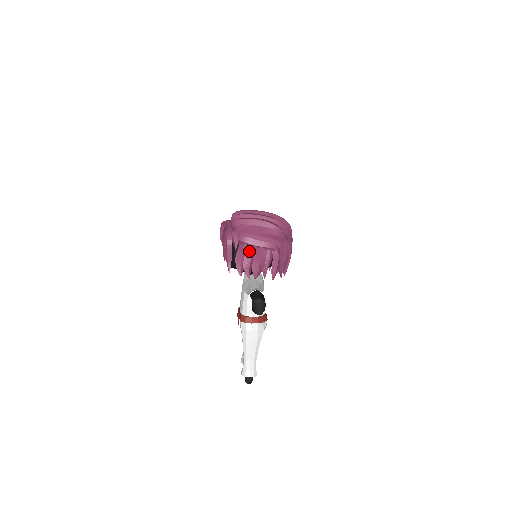
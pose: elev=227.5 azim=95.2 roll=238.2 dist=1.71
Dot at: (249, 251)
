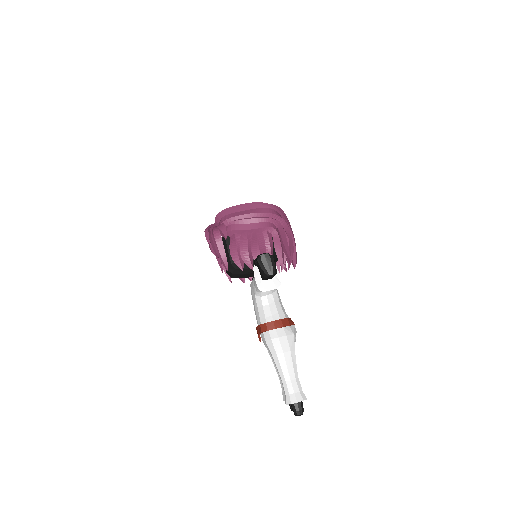
Dot at: (243, 239)
